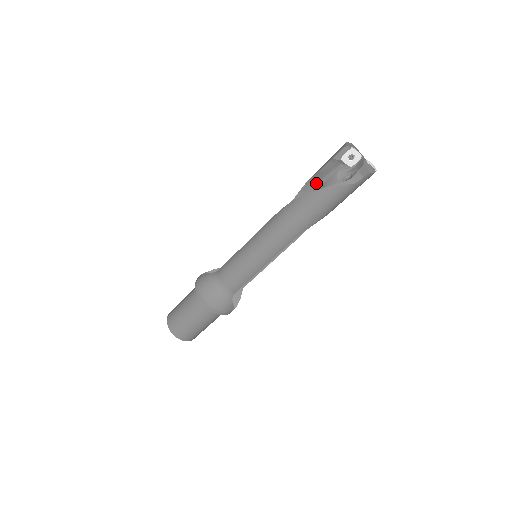
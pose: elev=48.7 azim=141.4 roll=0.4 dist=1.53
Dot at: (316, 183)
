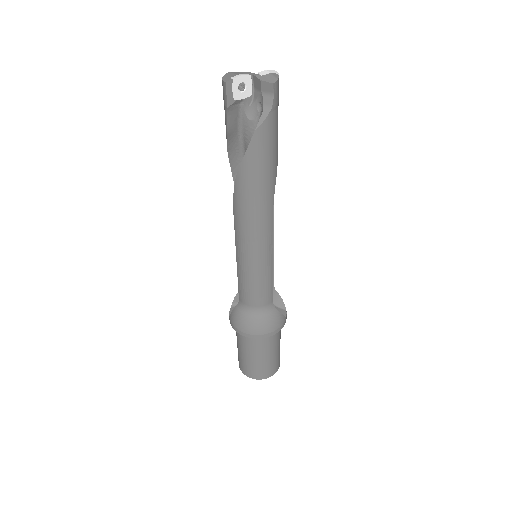
Dot at: (237, 144)
